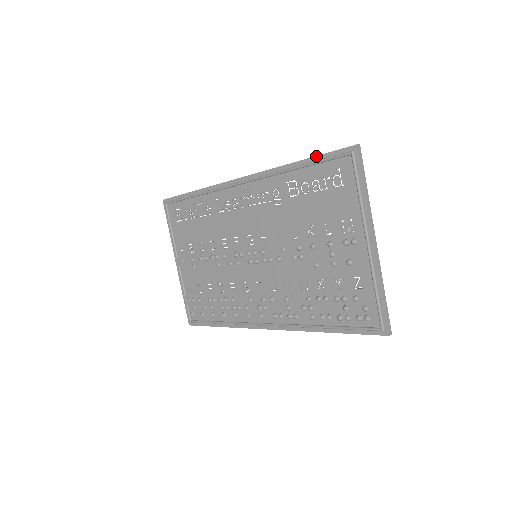
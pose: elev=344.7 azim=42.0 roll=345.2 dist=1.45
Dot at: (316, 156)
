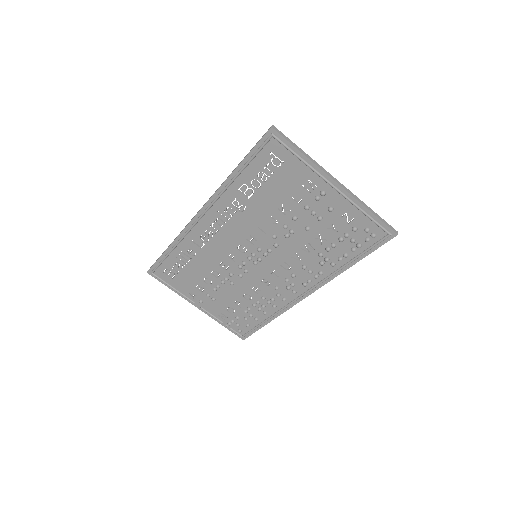
Dot at: (246, 156)
